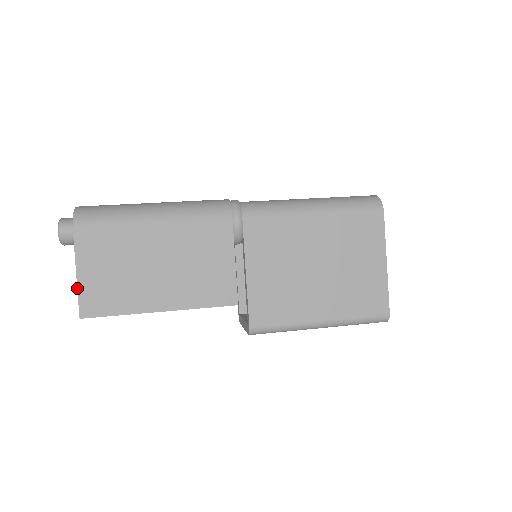
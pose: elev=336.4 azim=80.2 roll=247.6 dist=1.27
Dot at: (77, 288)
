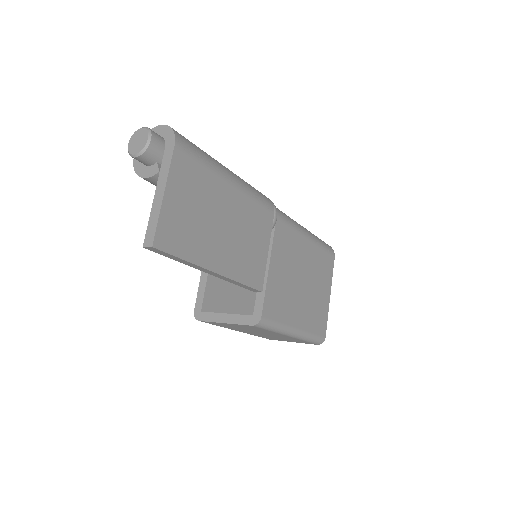
Dot at: (160, 210)
